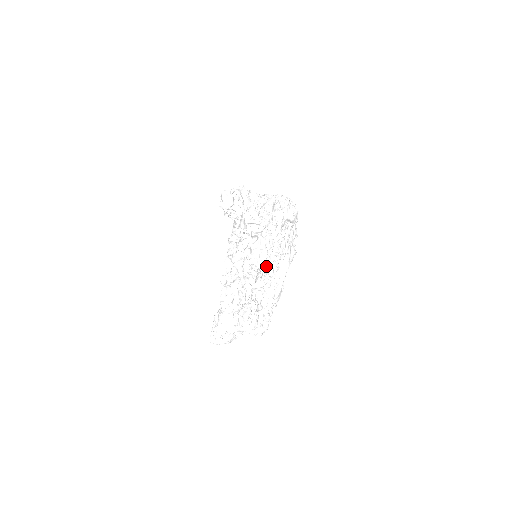
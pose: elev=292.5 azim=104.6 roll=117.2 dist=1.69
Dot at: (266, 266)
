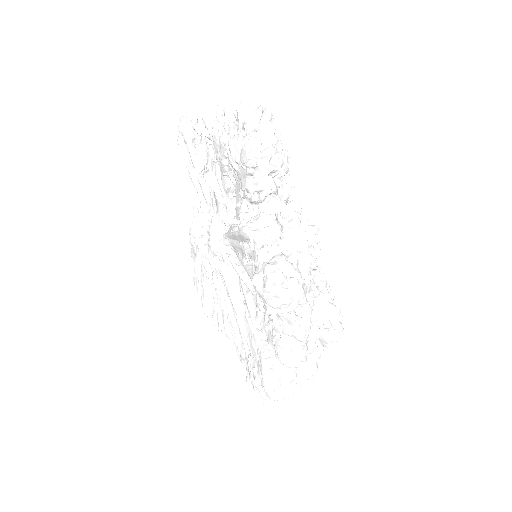
Dot at: occluded
